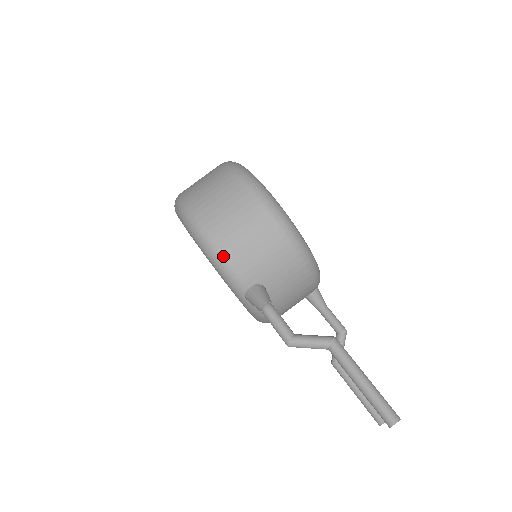
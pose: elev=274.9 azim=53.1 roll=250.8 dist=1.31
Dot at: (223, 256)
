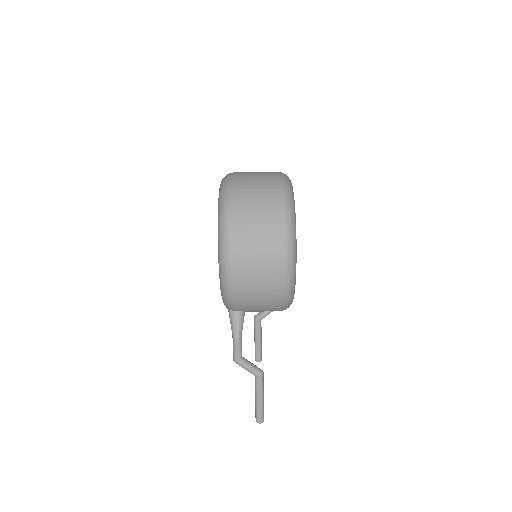
Dot at: (232, 297)
